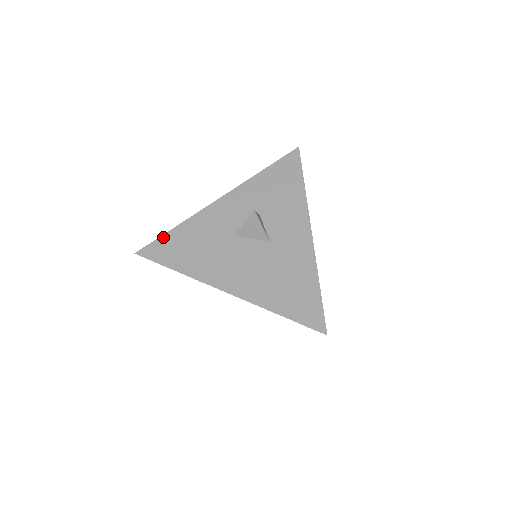
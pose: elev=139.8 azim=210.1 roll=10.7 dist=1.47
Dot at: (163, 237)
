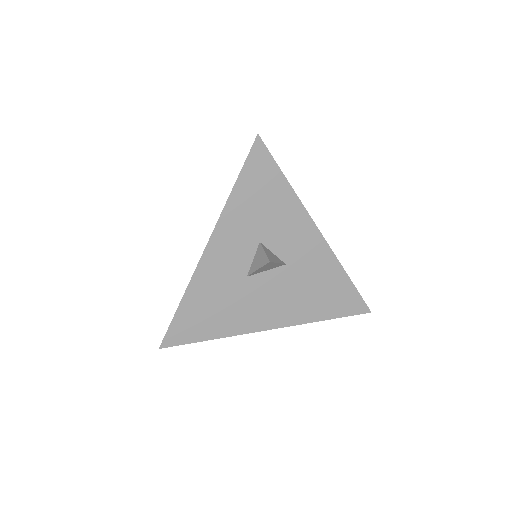
Dot at: (175, 319)
